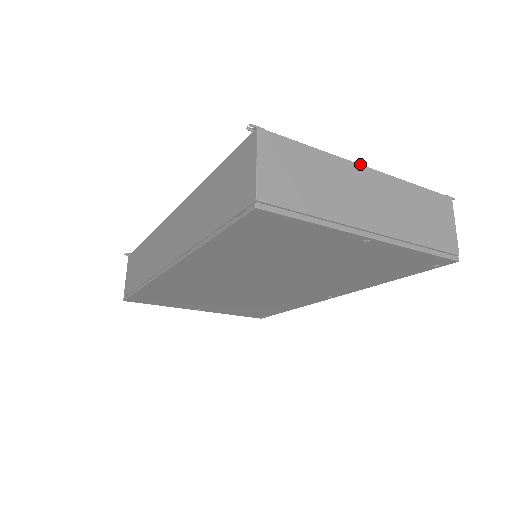
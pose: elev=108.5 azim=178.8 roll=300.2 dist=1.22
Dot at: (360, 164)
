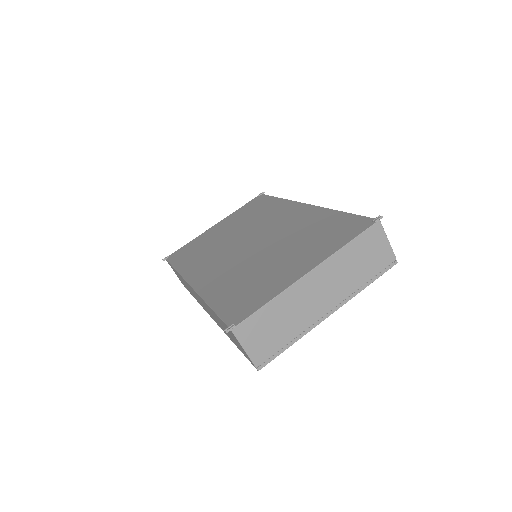
Dot at: (302, 277)
